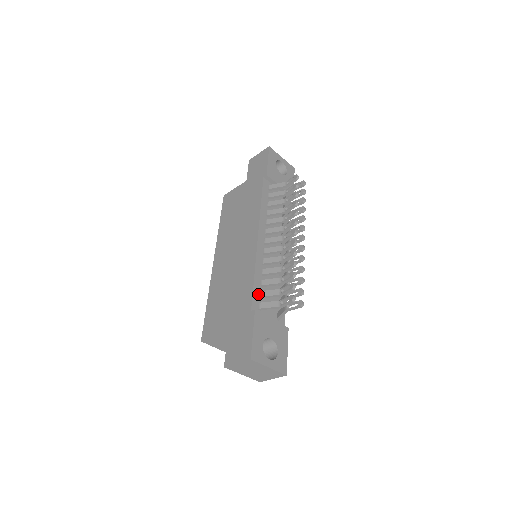
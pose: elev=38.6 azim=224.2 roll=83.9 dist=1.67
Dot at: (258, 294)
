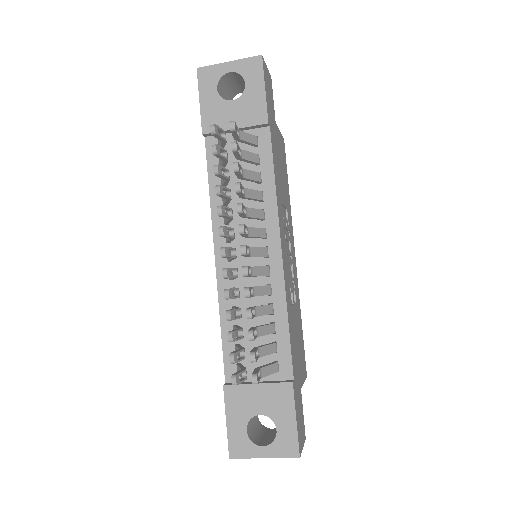
Dot at: occluded
